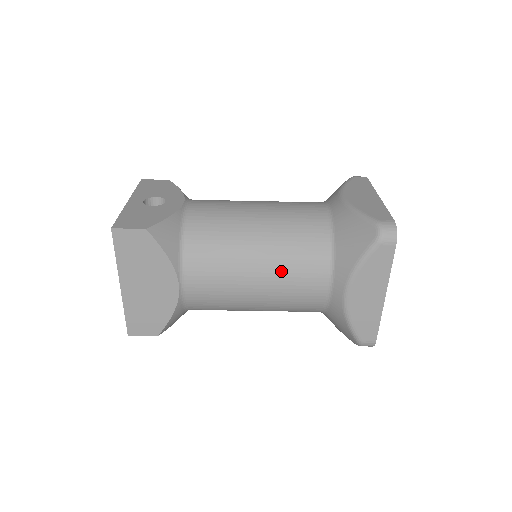
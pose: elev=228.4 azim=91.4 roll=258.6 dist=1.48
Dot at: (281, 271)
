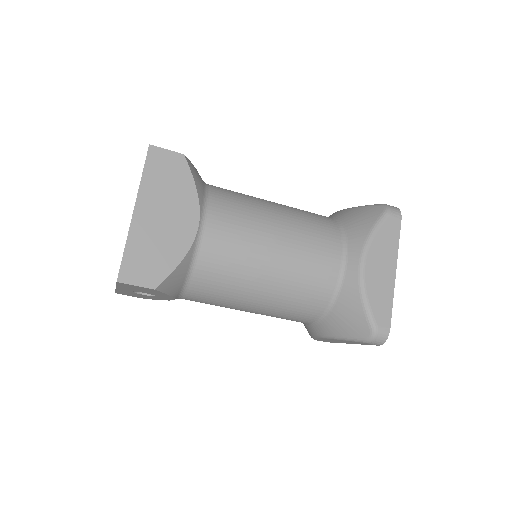
Dot at: (300, 235)
